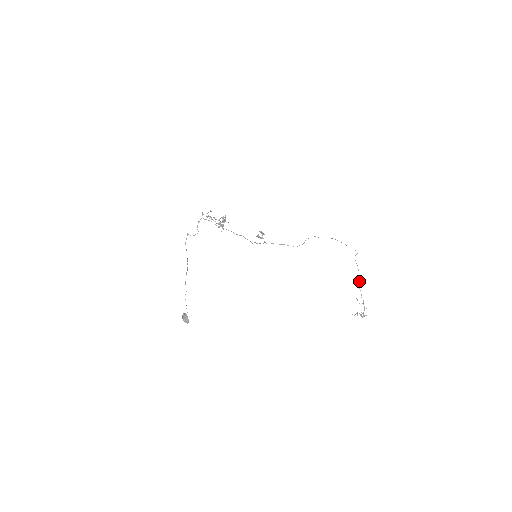
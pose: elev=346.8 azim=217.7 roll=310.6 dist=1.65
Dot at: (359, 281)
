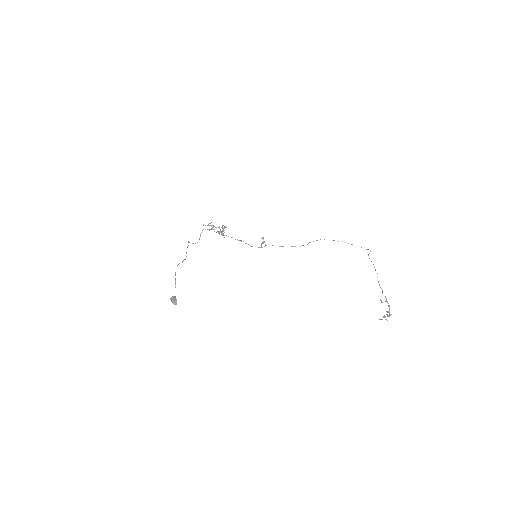
Dot at: occluded
